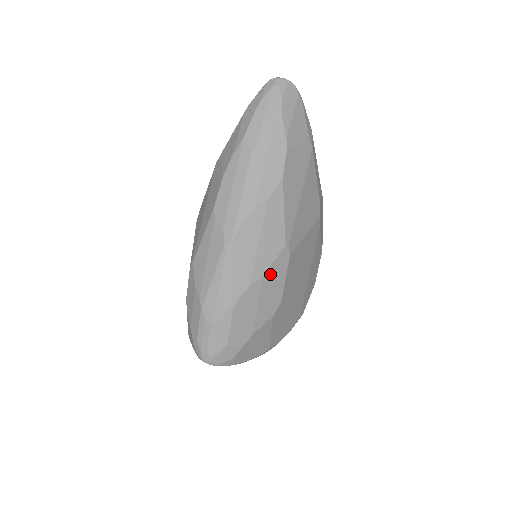
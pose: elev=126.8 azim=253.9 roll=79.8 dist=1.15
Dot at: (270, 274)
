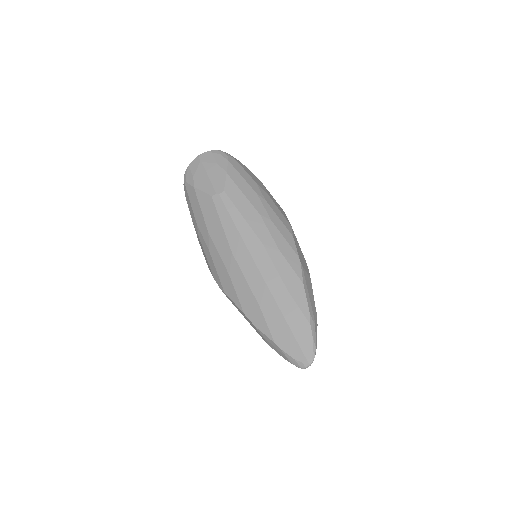
Dot at: occluded
